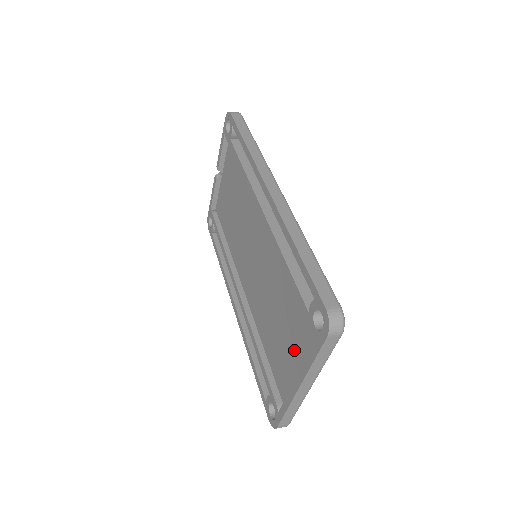
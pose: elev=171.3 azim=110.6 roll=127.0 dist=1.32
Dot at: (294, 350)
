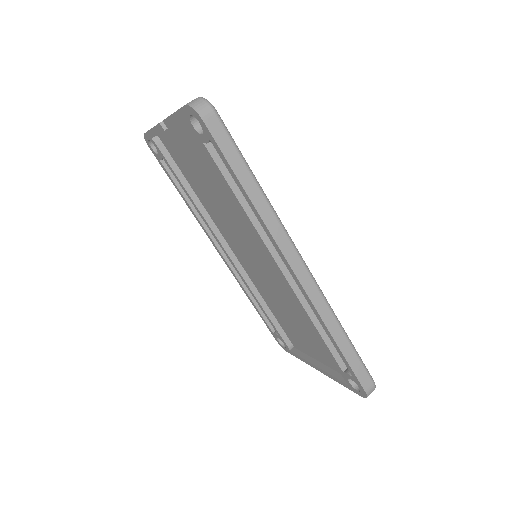
Dot at: (313, 348)
